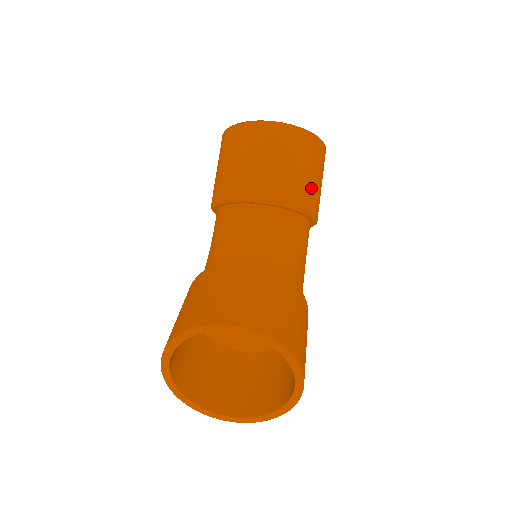
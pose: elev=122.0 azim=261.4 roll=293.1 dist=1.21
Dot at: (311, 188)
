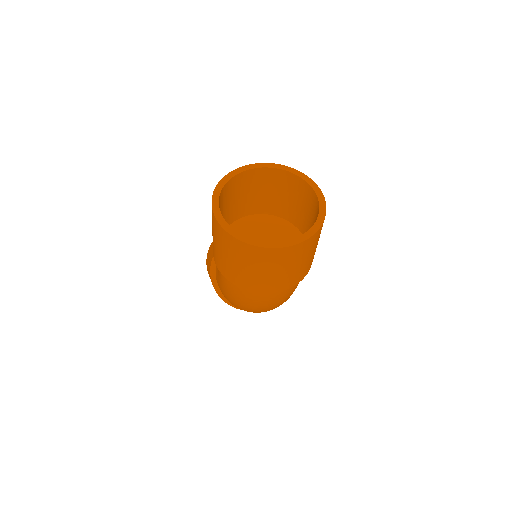
Dot at: occluded
